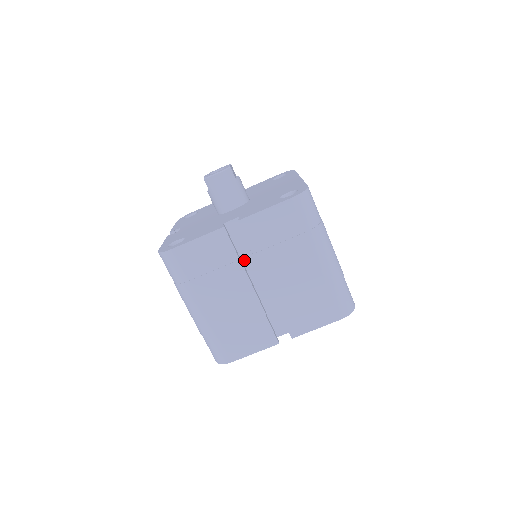
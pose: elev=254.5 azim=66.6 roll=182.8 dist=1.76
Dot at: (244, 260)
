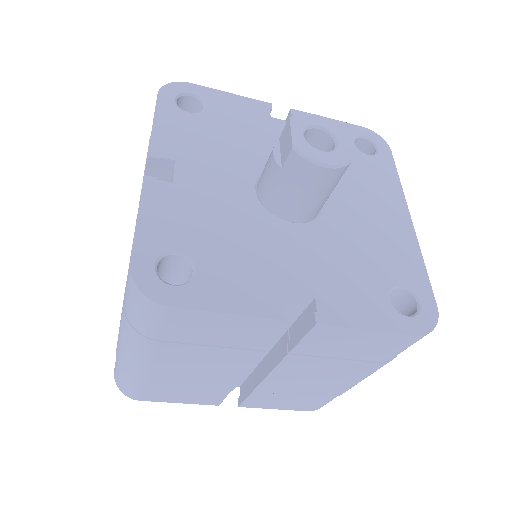
Dot at: occluded
